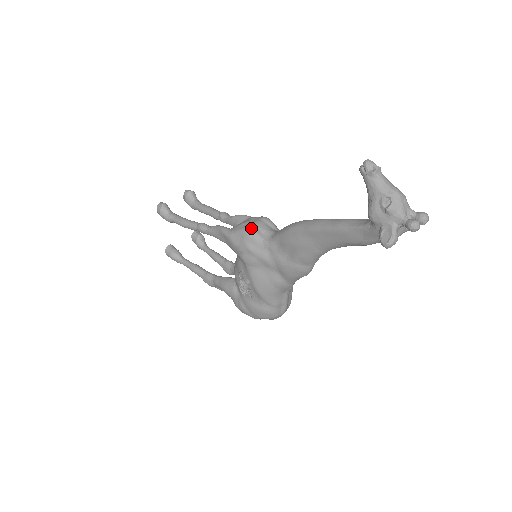
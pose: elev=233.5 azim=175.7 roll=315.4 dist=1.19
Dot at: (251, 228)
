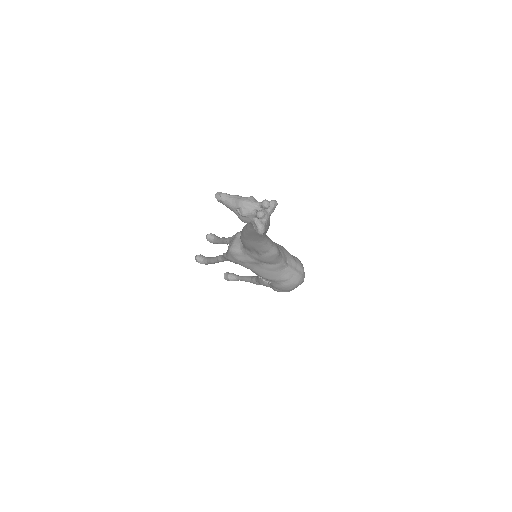
Dot at: (231, 248)
